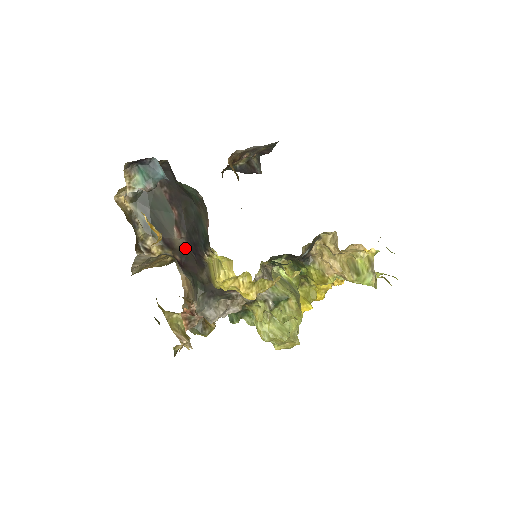
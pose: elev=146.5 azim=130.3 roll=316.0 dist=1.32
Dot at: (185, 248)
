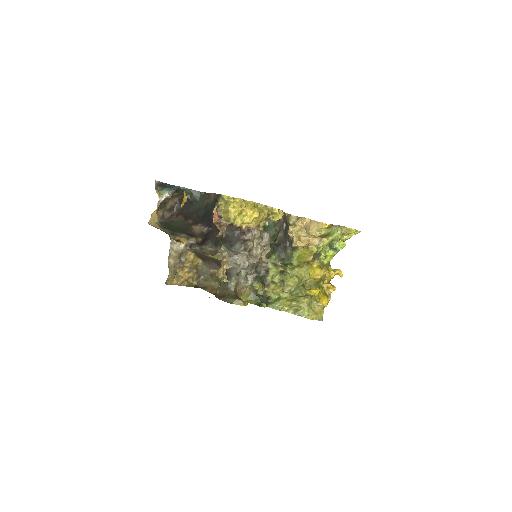
Dot at: (203, 231)
